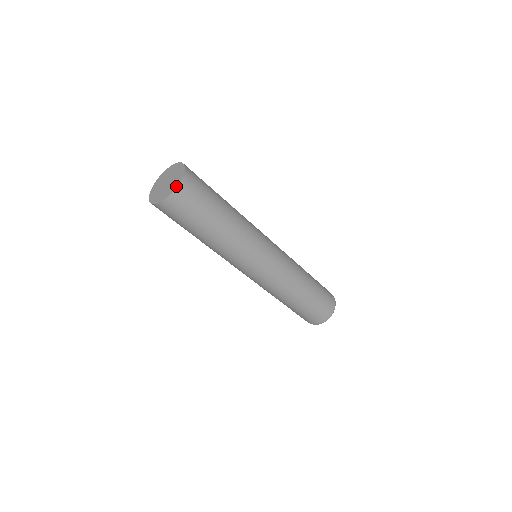
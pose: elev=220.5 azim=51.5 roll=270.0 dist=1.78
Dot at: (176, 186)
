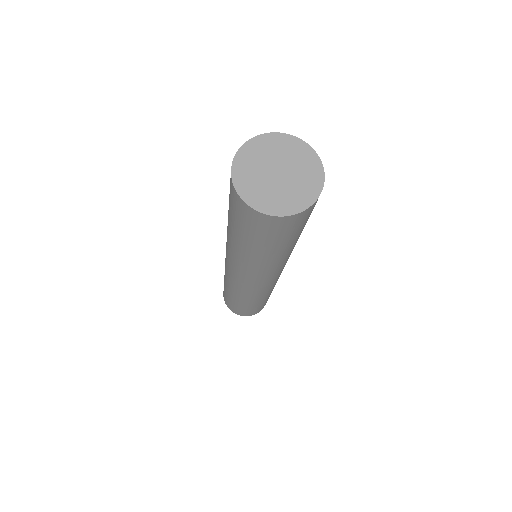
Dot at: (309, 205)
